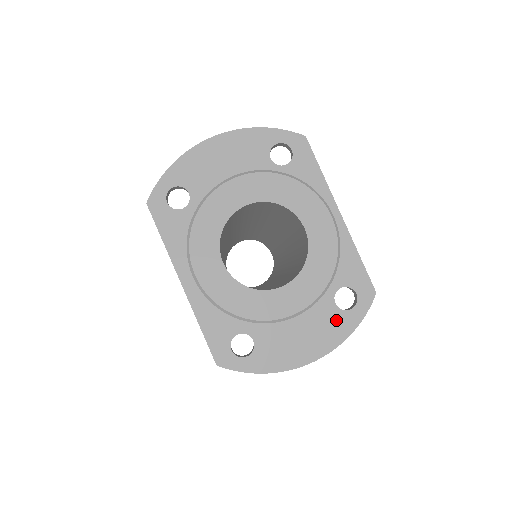
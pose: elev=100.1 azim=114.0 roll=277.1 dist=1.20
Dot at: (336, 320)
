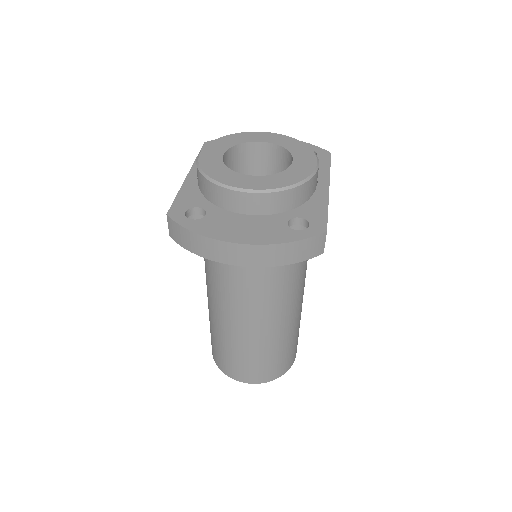
Dot at: (280, 231)
